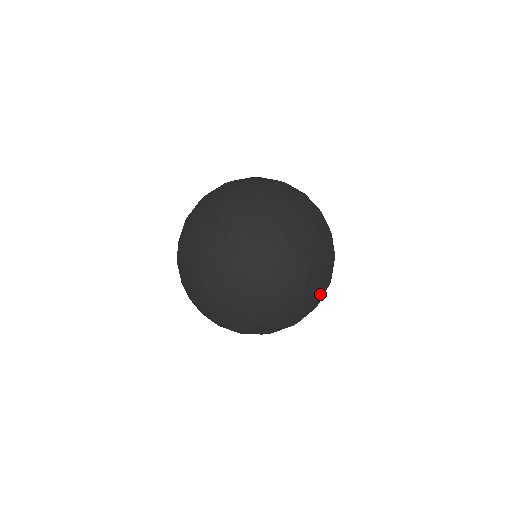
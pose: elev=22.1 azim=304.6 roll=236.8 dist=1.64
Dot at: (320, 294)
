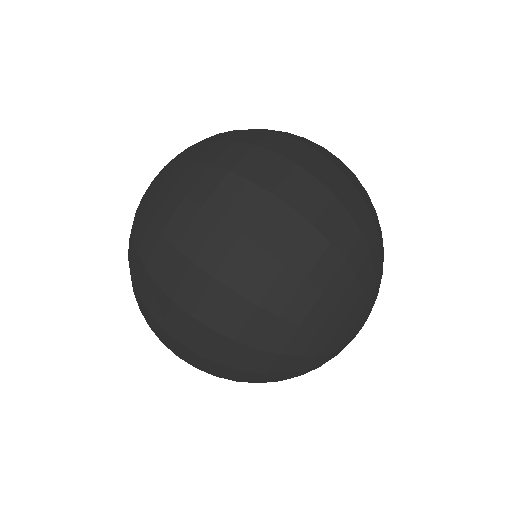
Dot at: (276, 161)
